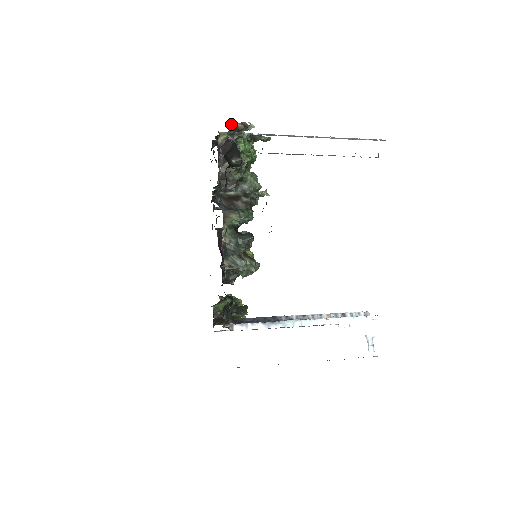
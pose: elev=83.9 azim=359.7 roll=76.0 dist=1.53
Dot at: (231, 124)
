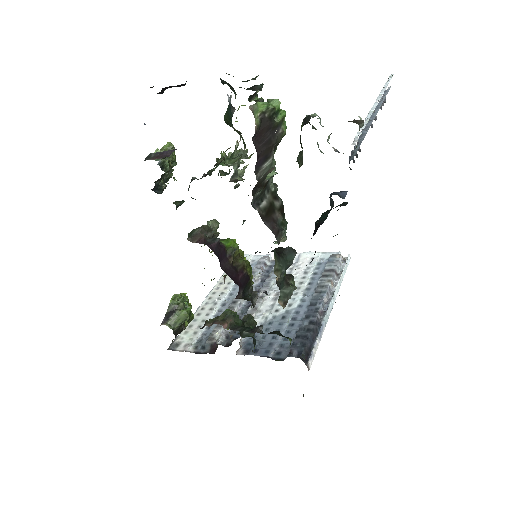
Dot at: occluded
